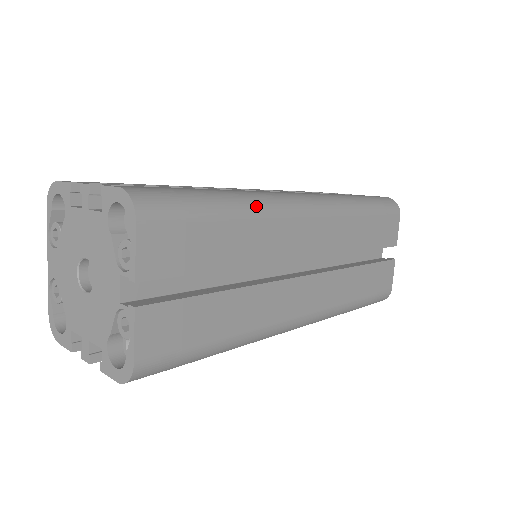
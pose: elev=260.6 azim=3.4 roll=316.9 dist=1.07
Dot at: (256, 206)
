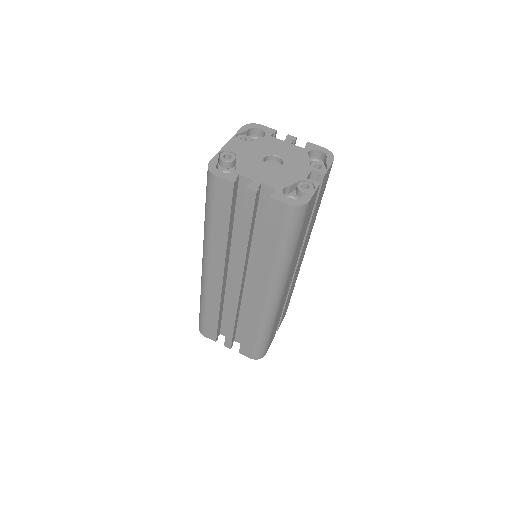
Dot at: occluded
